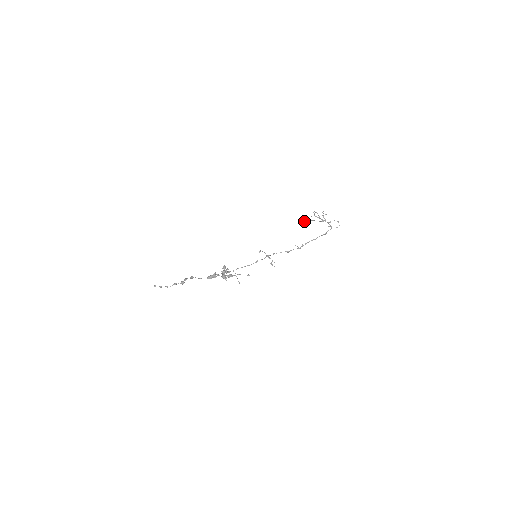
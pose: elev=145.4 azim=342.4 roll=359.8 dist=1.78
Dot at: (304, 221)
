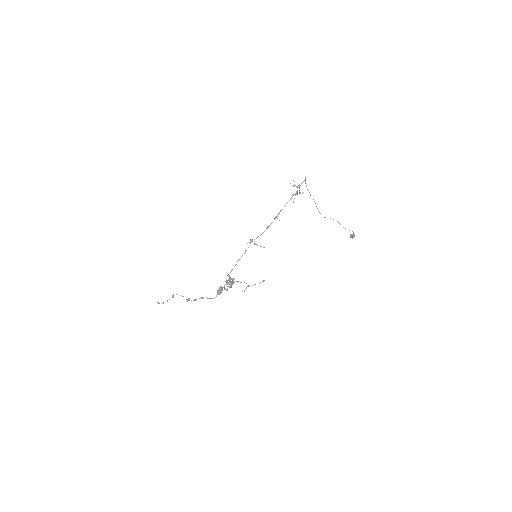
Dot at: (350, 235)
